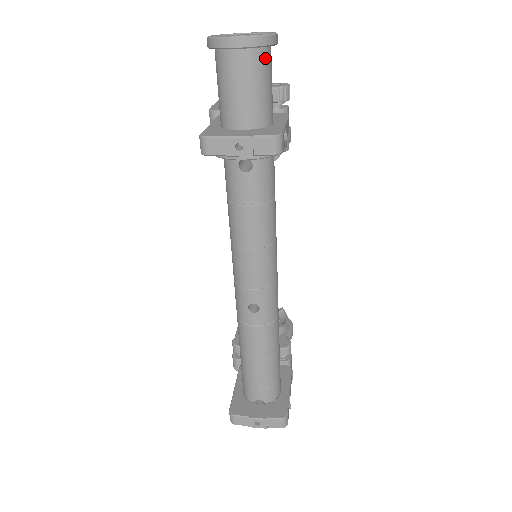
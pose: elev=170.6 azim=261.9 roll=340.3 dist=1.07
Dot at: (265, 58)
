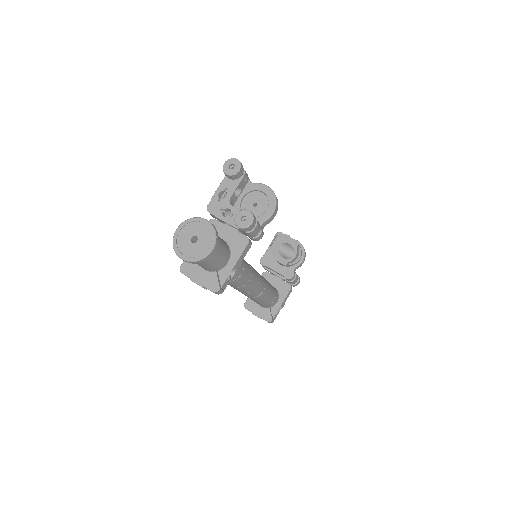
Dot at: occluded
